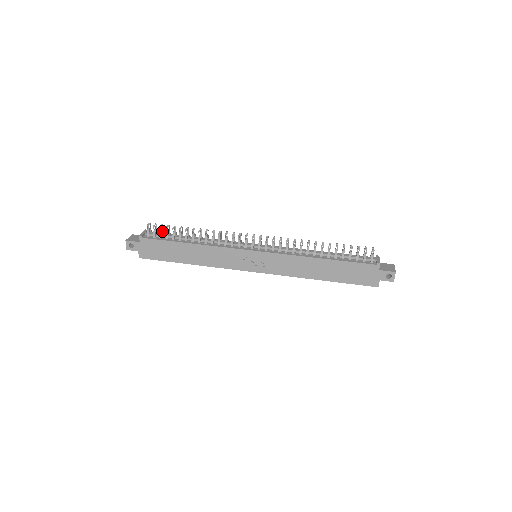
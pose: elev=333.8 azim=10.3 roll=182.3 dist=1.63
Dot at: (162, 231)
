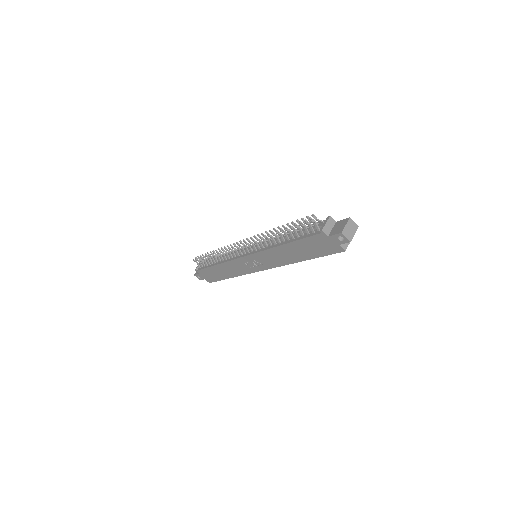
Dot at: occluded
